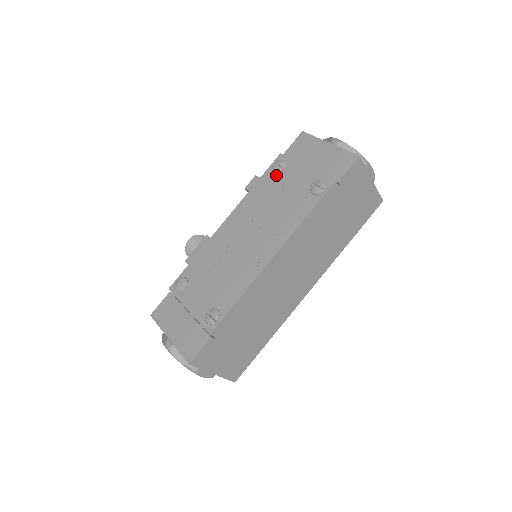
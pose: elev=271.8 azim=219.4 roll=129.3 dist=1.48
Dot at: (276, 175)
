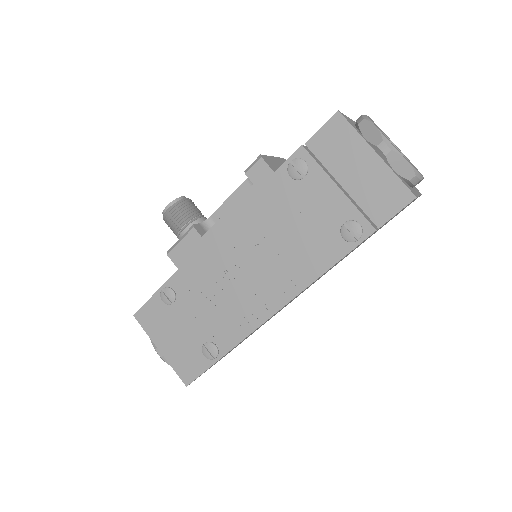
Dot at: (293, 183)
